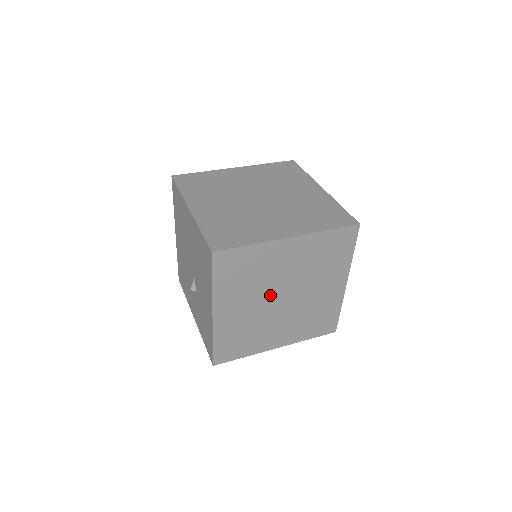
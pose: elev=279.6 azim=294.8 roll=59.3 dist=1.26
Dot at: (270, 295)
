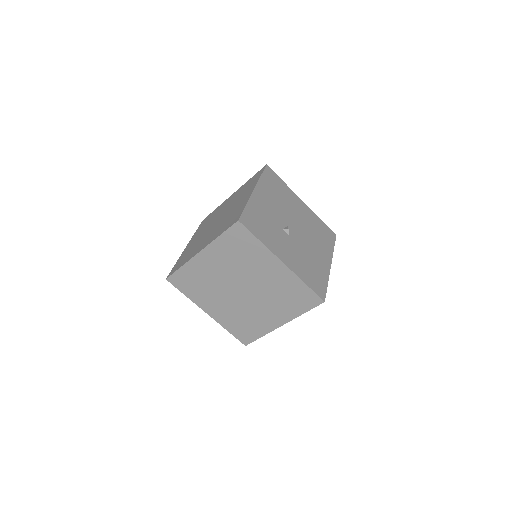
Dot at: occluded
